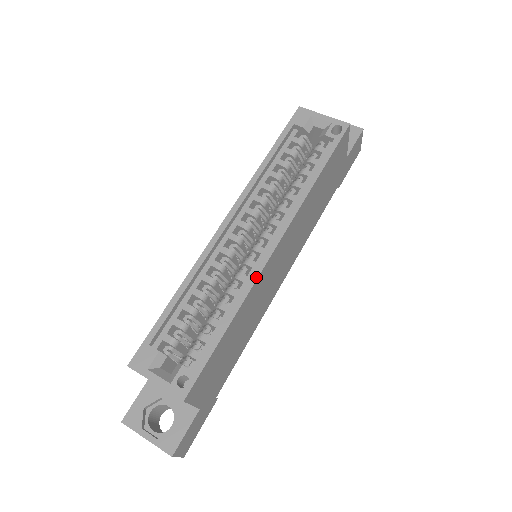
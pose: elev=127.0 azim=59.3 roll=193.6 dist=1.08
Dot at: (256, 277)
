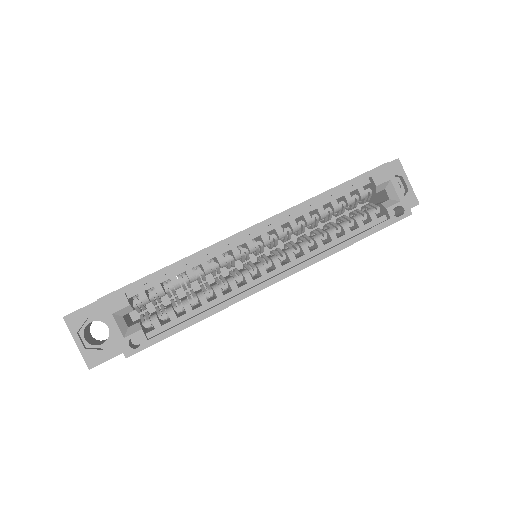
Dot at: (245, 297)
